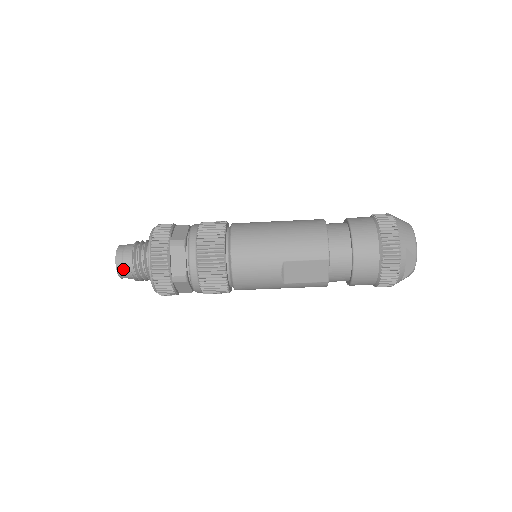
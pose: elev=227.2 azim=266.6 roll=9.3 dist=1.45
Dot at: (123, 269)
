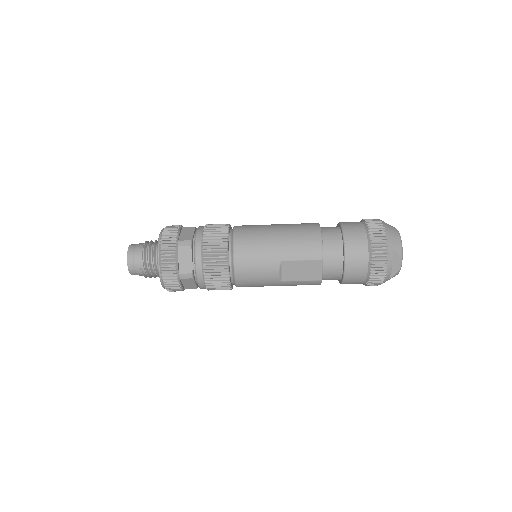
Dot at: (134, 266)
